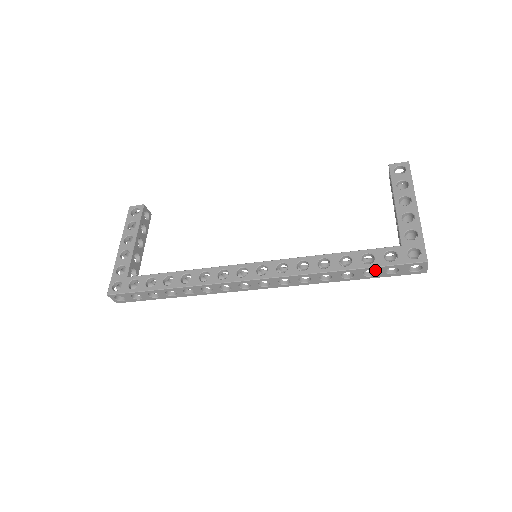
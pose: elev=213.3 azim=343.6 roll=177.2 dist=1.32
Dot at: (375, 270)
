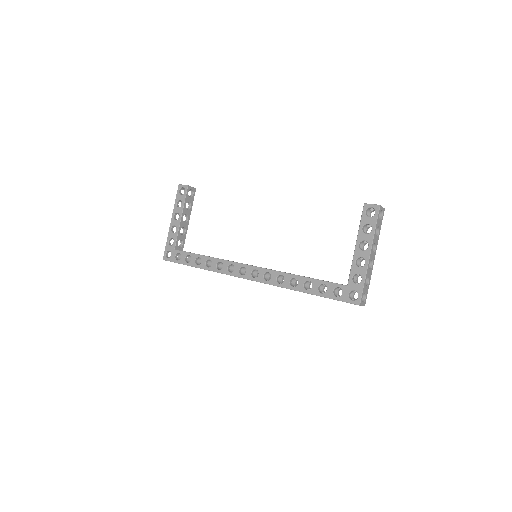
Dot at: (326, 297)
